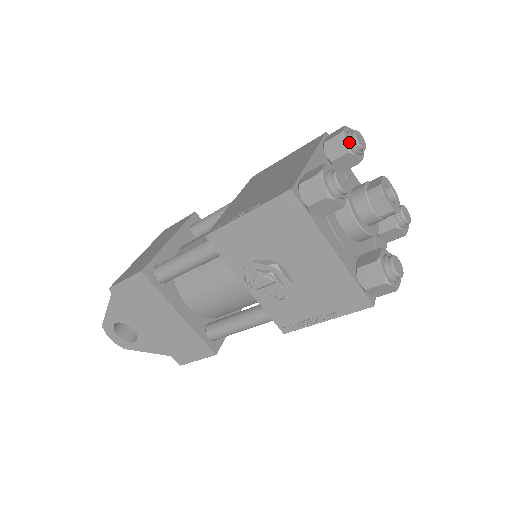
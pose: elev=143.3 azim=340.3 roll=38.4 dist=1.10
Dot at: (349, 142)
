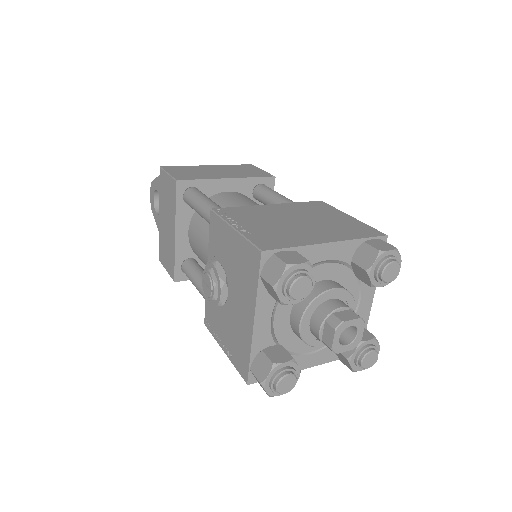
Dot at: (377, 264)
